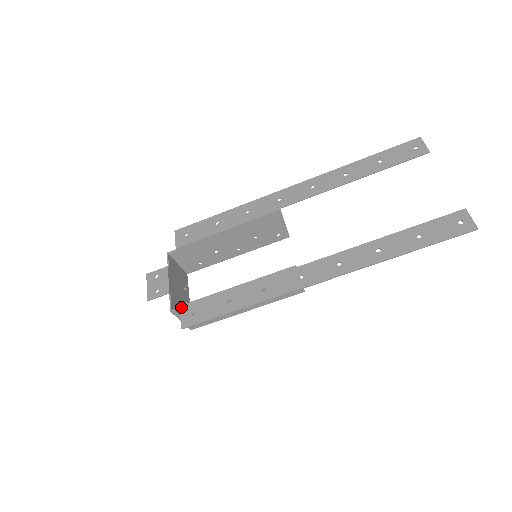
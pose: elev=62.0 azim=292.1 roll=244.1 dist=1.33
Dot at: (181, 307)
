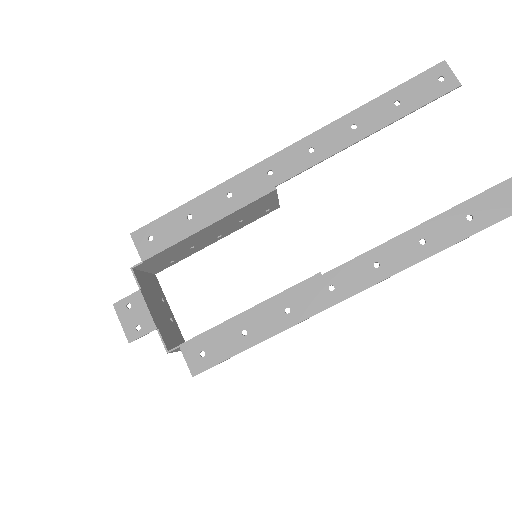
Dot at: (181, 347)
